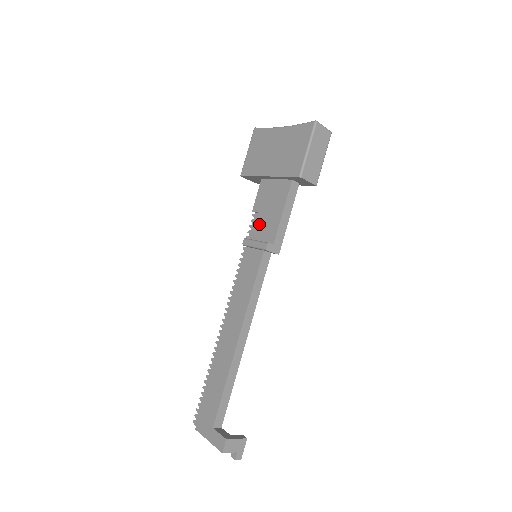
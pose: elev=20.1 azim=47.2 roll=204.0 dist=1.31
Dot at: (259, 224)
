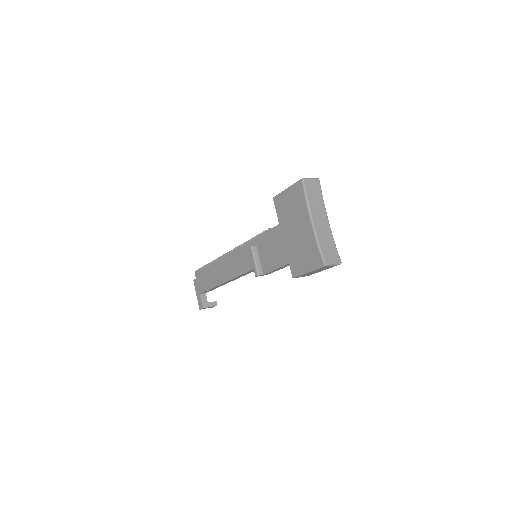
Dot at: (265, 248)
